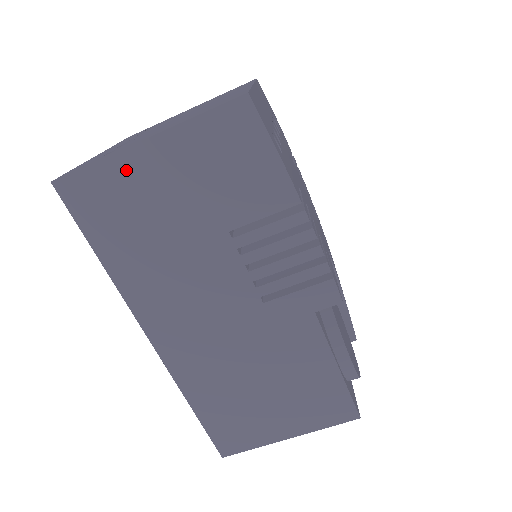
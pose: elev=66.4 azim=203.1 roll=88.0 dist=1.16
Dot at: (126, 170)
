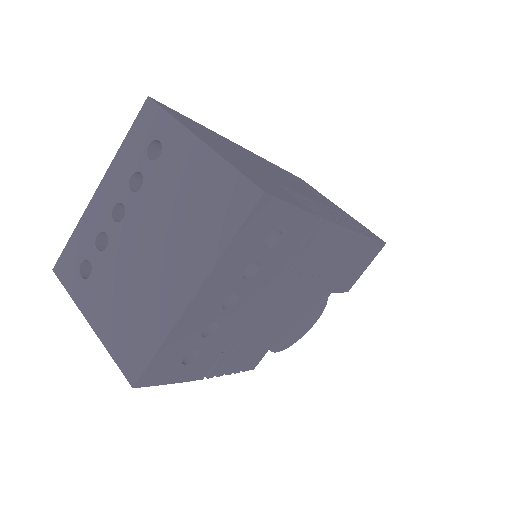
Dot at: occluded
